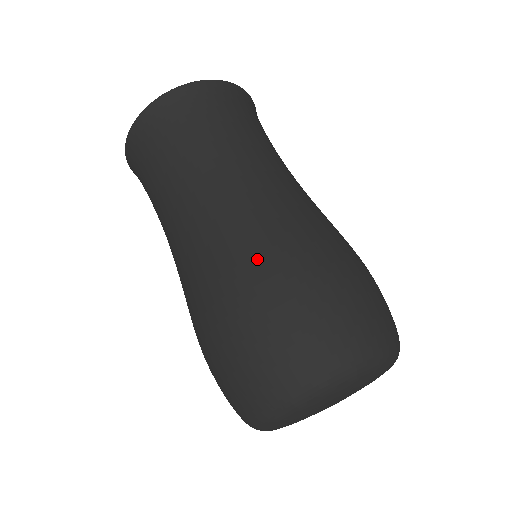
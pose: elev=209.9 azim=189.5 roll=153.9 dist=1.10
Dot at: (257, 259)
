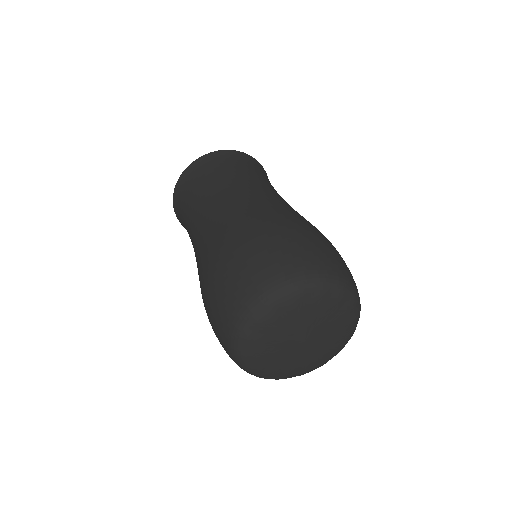
Dot at: (202, 271)
